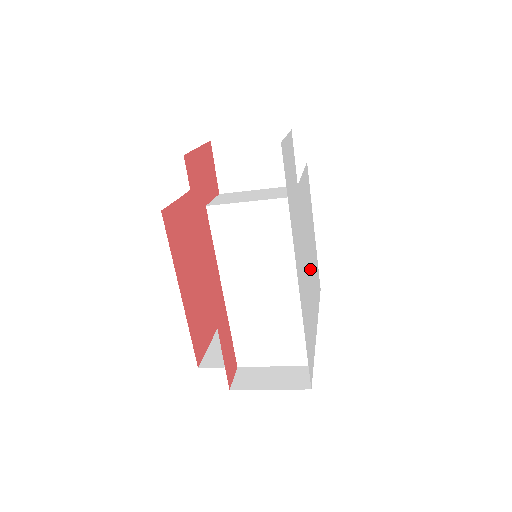
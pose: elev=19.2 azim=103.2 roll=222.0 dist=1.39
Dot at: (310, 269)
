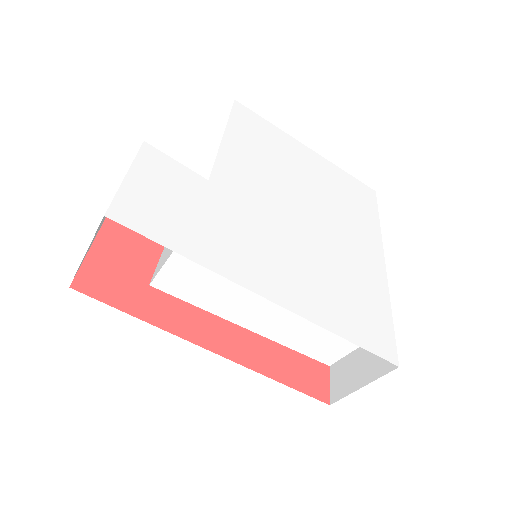
Dot at: (318, 220)
